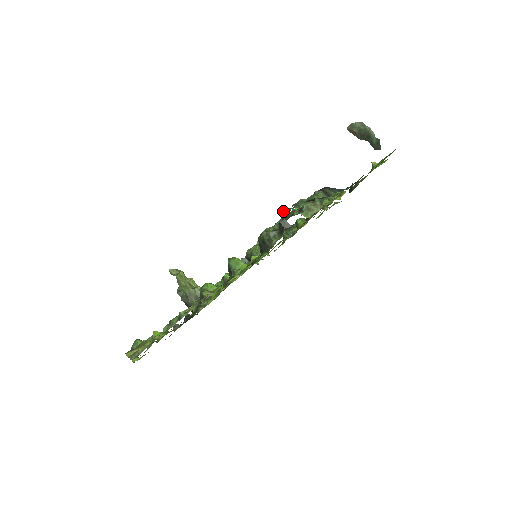
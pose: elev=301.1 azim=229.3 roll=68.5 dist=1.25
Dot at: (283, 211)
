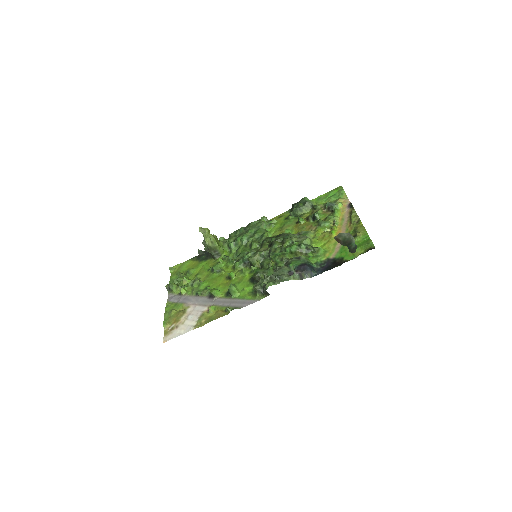
Dot at: (267, 284)
